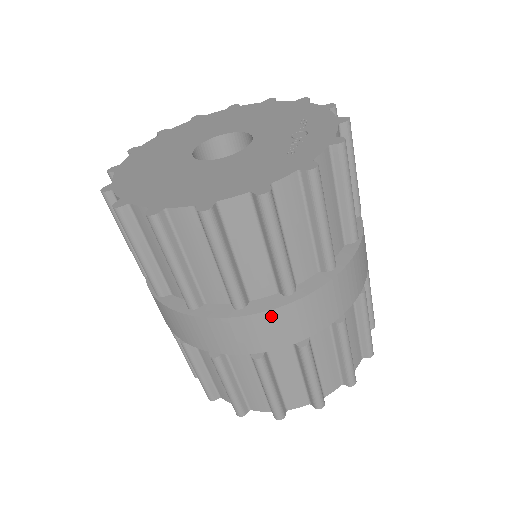
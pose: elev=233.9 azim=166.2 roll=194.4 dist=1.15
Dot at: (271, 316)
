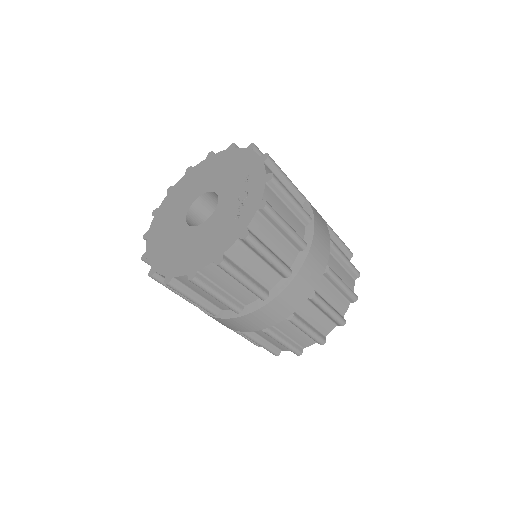
Dot at: (260, 312)
